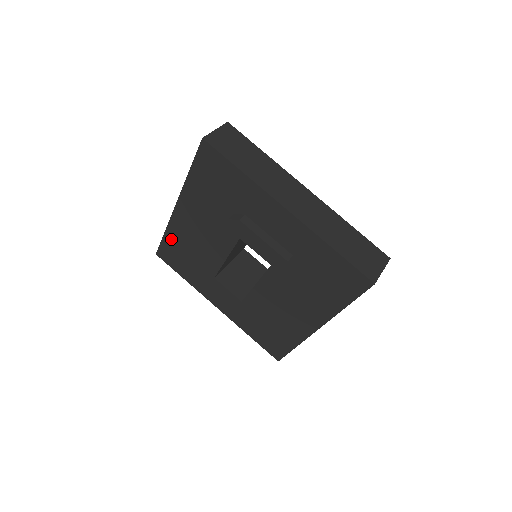
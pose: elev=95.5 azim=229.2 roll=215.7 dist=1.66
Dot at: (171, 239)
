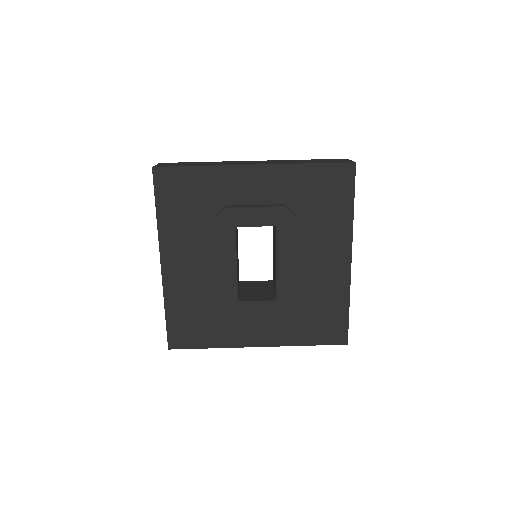
Dot at: (175, 310)
